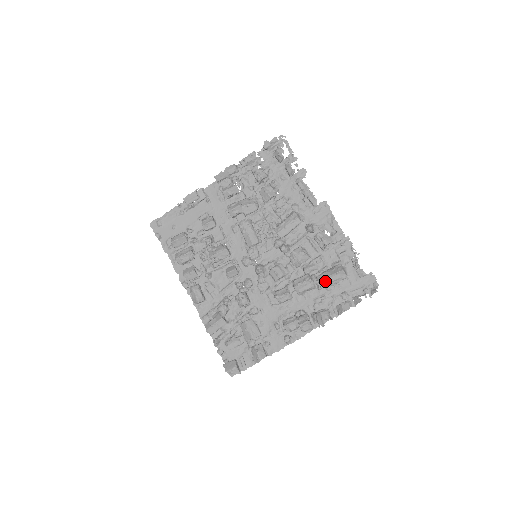
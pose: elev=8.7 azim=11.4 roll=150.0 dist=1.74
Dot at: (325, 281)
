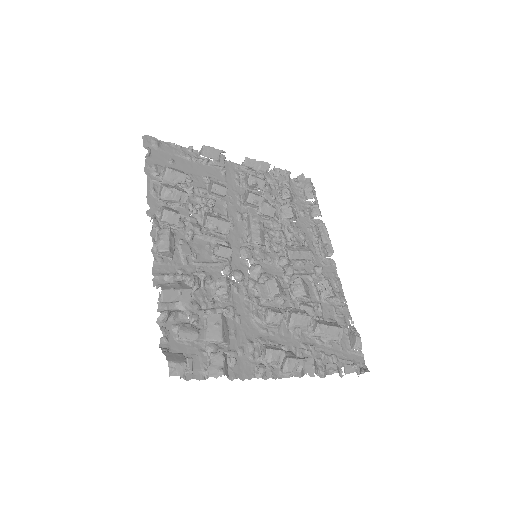
Dot at: (323, 329)
